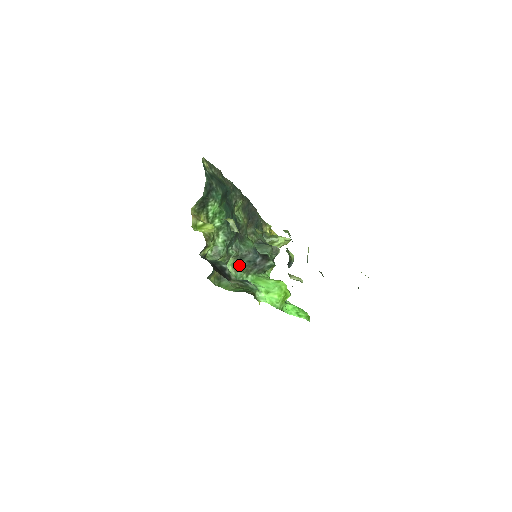
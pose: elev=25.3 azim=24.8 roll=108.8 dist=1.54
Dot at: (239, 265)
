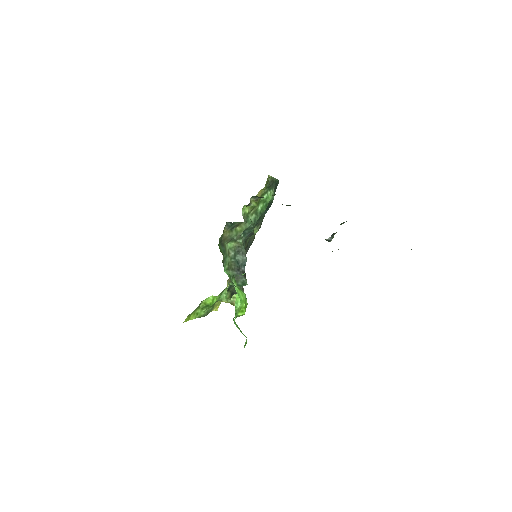
Dot at: (233, 254)
